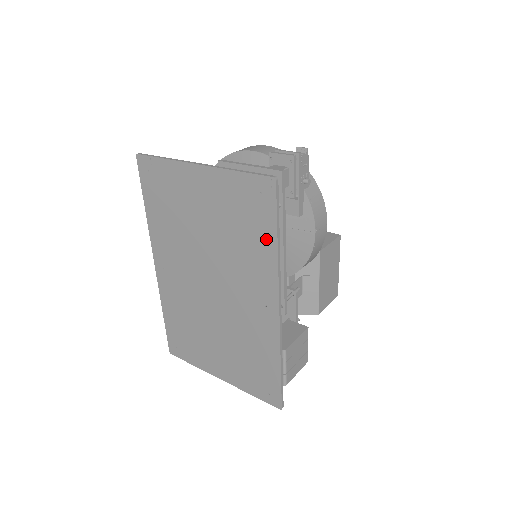
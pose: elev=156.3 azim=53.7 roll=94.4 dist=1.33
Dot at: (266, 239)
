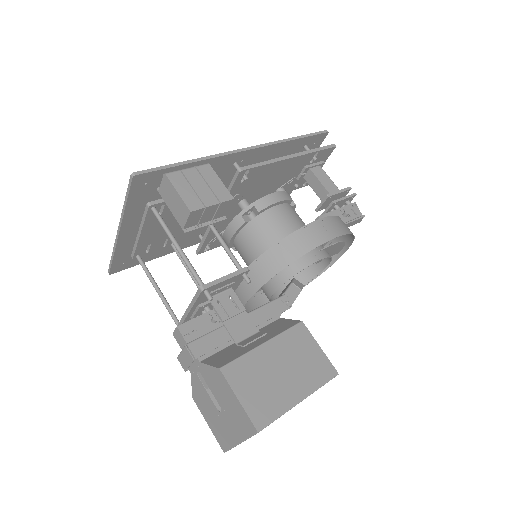
Dot at: (289, 145)
